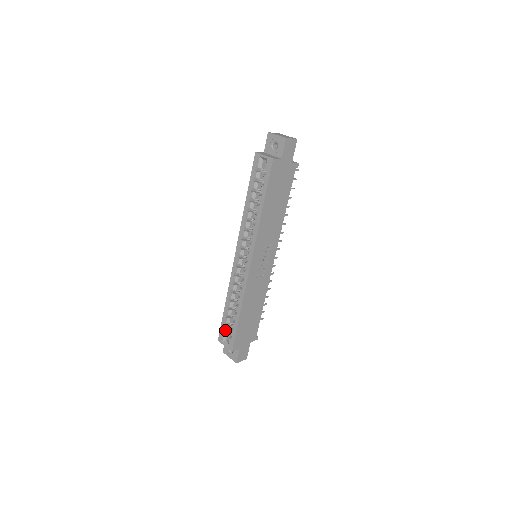
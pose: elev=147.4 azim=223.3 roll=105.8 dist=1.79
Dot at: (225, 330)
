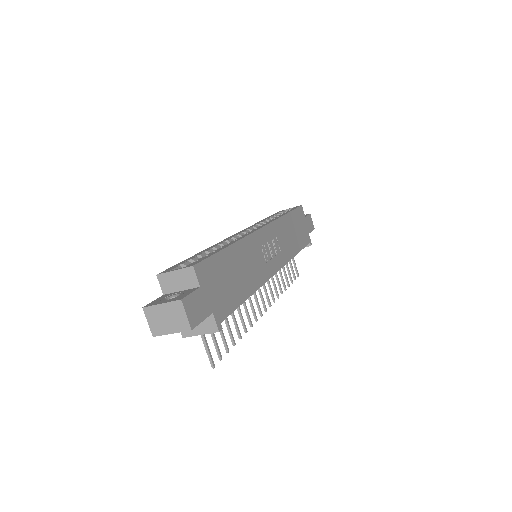
Dot at: (184, 264)
